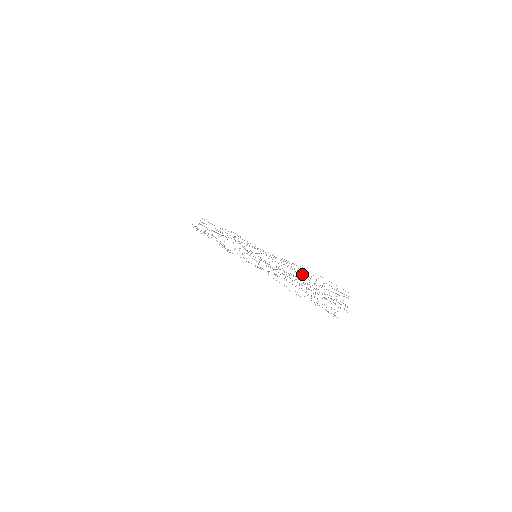
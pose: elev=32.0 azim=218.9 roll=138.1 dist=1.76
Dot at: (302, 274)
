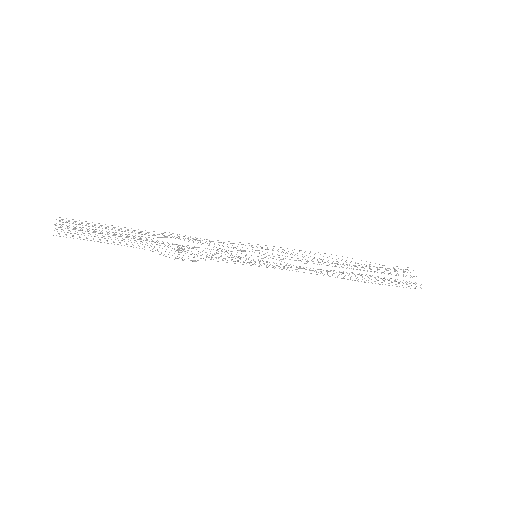
Dot at: (346, 262)
